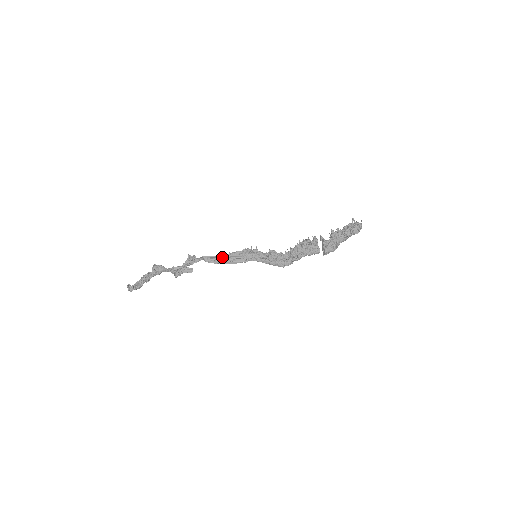
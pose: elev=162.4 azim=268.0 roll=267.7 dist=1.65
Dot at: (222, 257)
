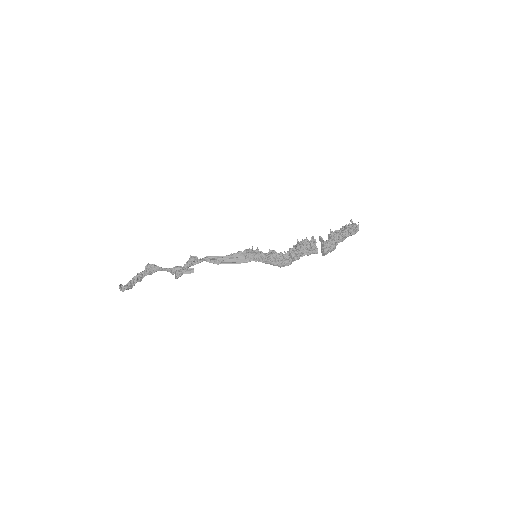
Dot at: (224, 258)
